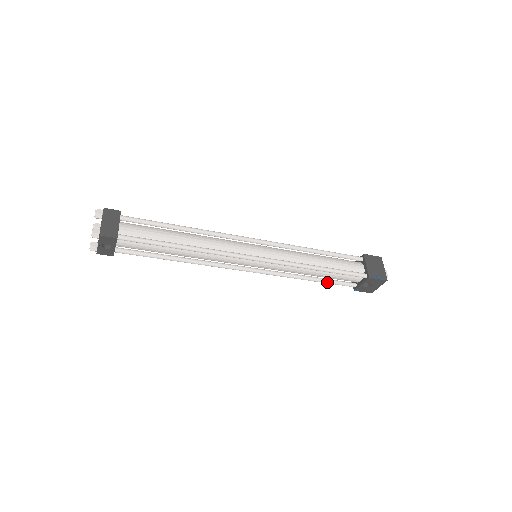
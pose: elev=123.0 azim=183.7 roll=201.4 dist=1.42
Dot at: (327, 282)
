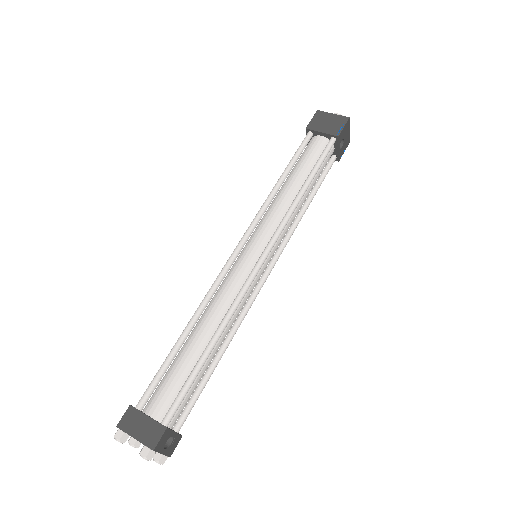
Dot at: (318, 187)
